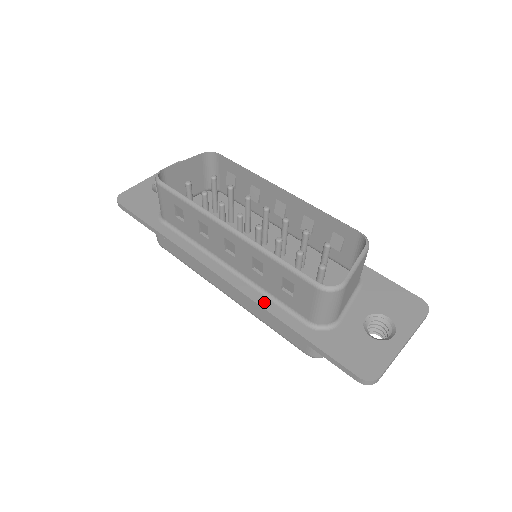
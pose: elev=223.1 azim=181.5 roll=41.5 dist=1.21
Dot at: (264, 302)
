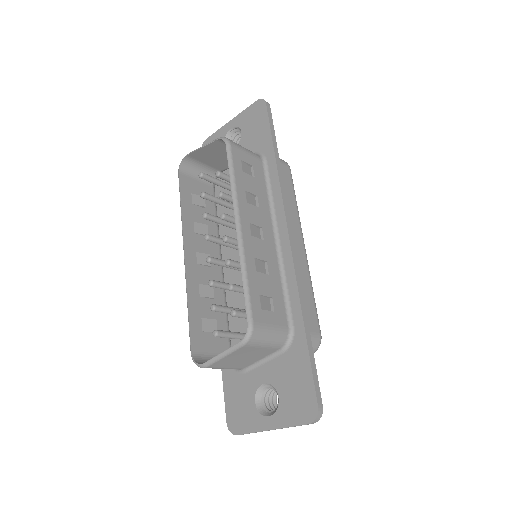
Dot at: occluded
